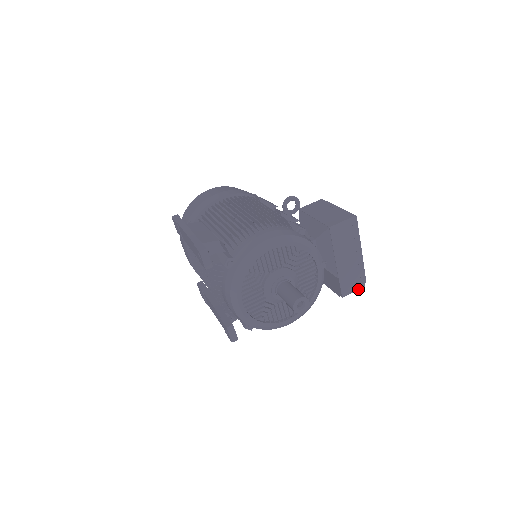
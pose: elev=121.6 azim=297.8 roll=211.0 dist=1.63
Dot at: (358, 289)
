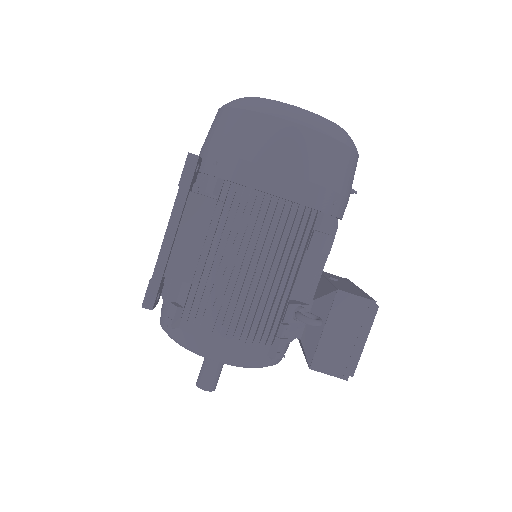
Dot at: occluded
